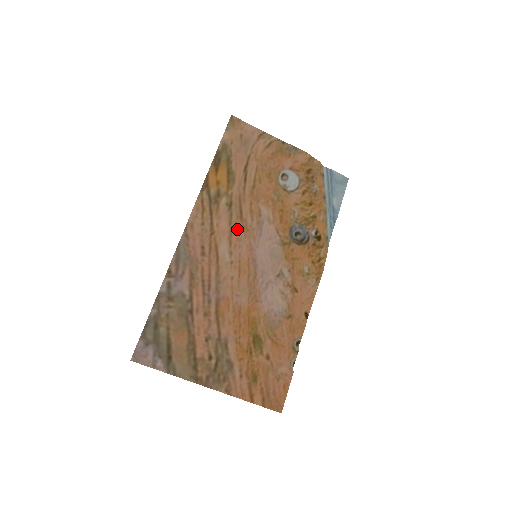
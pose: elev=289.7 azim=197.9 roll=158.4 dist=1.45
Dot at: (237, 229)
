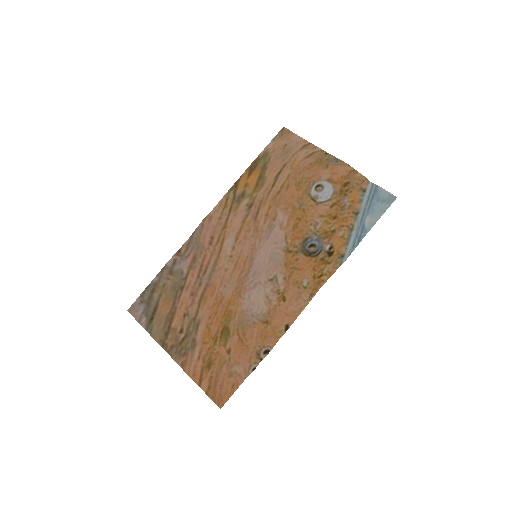
Dot at: (248, 228)
